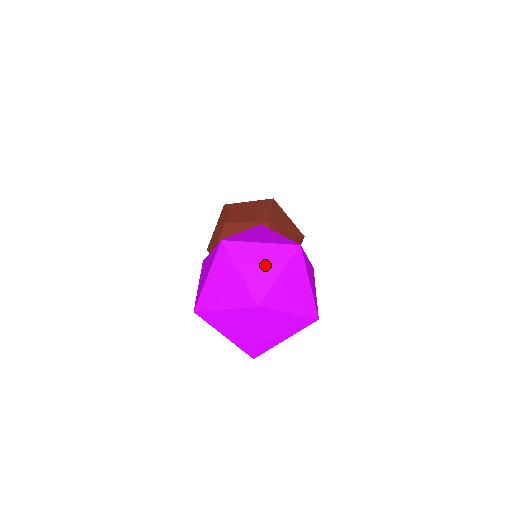
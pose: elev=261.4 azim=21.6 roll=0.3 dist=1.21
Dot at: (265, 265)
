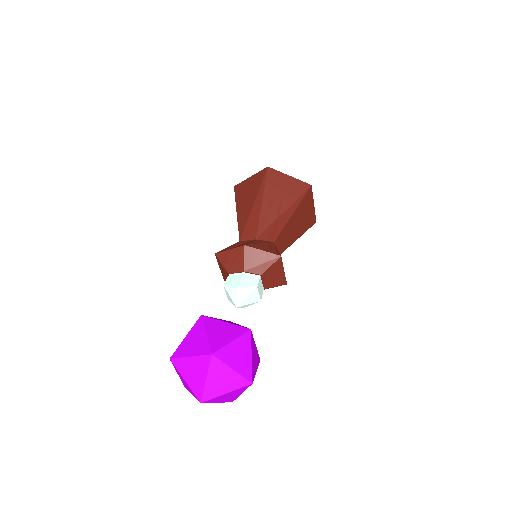
Dot at: (196, 373)
